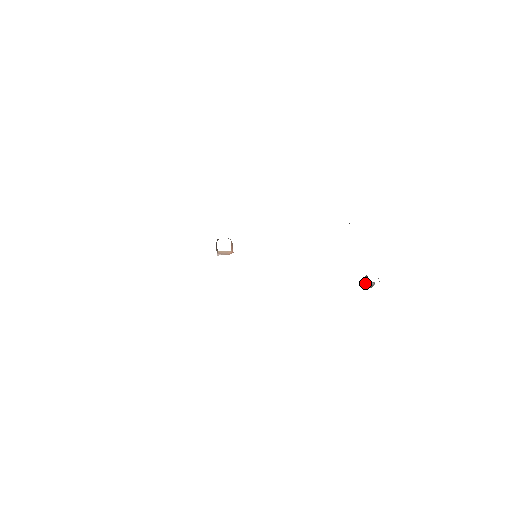
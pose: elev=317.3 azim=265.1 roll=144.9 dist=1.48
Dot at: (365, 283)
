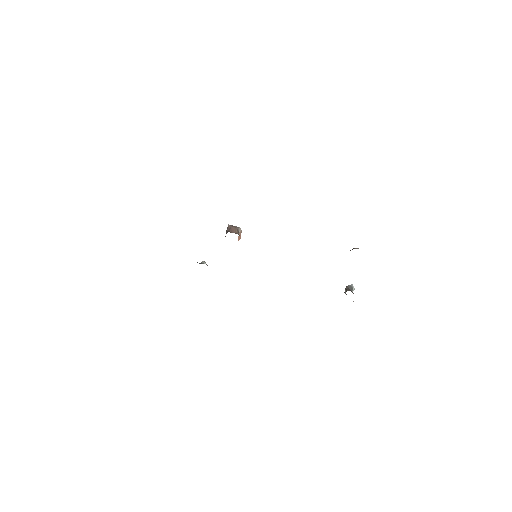
Dot at: (345, 290)
